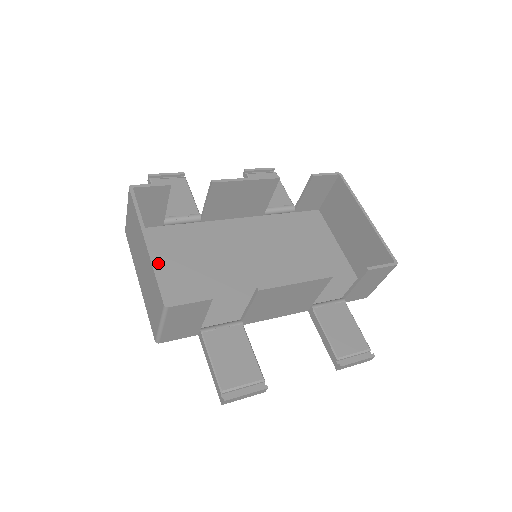
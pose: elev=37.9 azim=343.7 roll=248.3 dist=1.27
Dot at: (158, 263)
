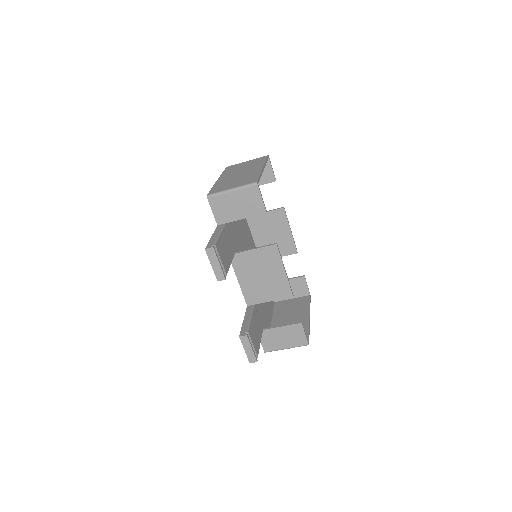
Dot at: occluded
